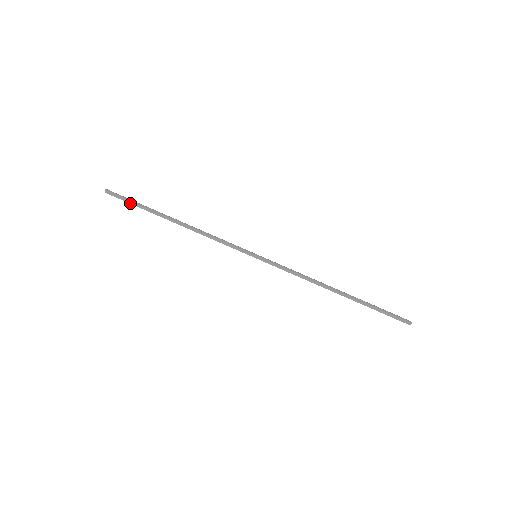
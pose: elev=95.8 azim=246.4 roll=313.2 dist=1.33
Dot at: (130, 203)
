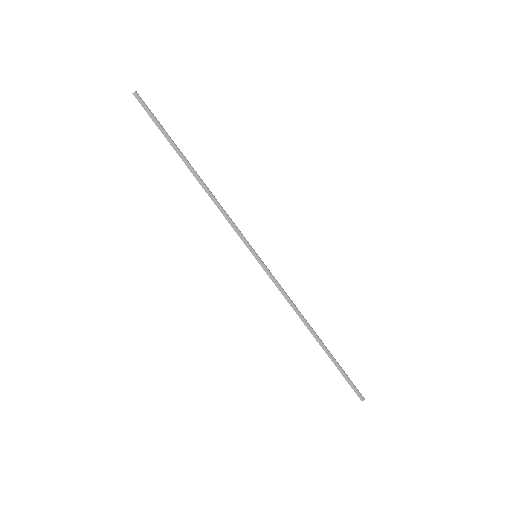
Dot at: (155, 123)
